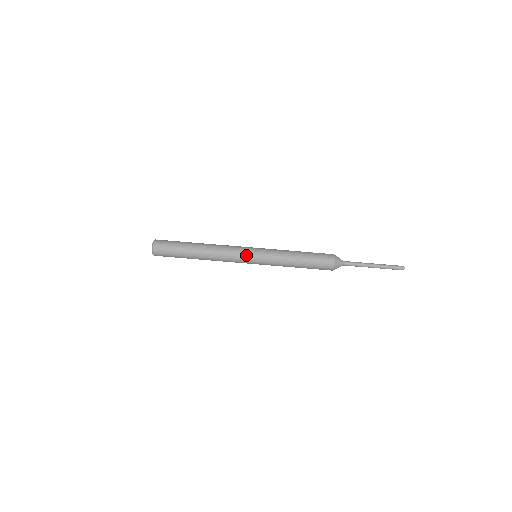
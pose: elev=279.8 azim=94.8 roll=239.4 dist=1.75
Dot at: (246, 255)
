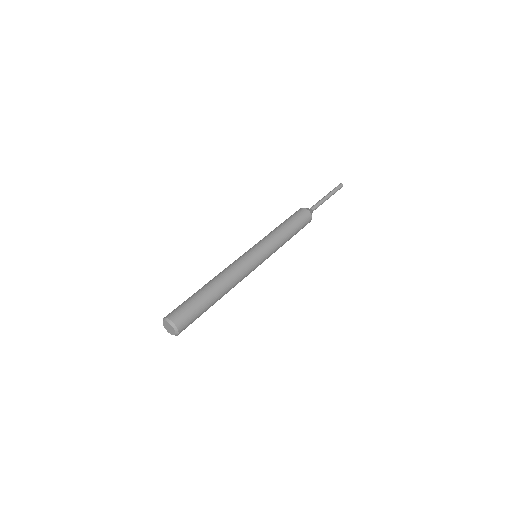
Dot at: (246, 254)
